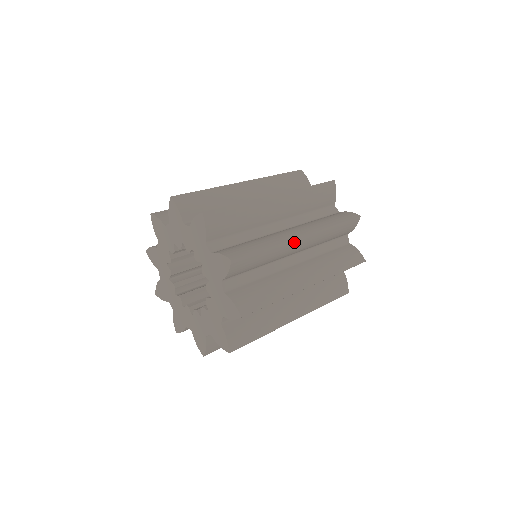
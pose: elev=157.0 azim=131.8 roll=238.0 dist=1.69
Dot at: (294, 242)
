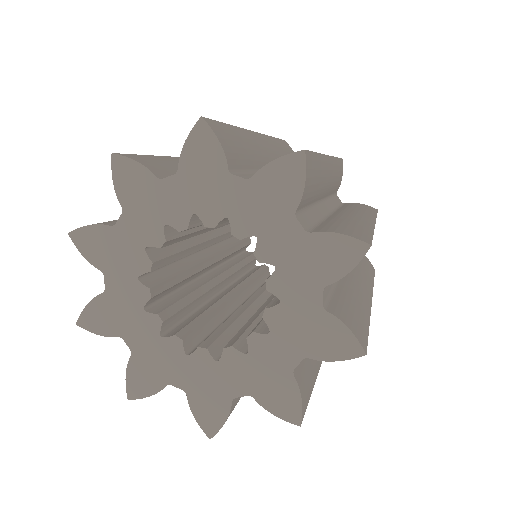
Dot at: occluded
